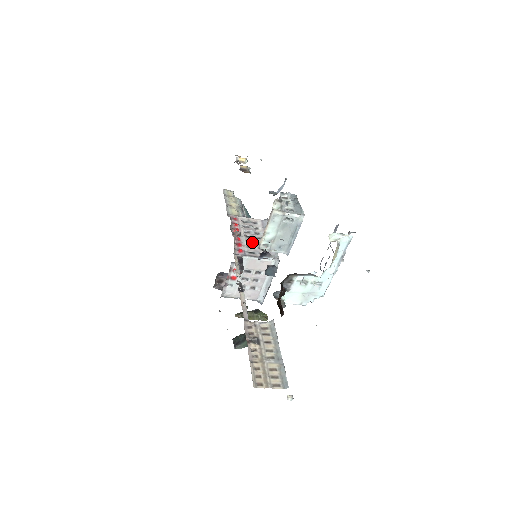
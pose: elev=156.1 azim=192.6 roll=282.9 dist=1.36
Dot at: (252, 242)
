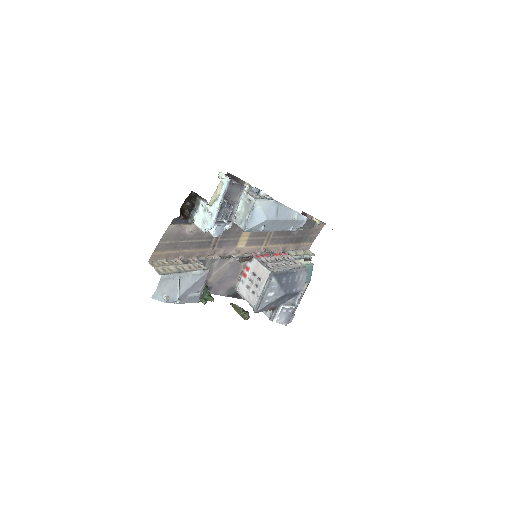
Dot at: (274, 262)
